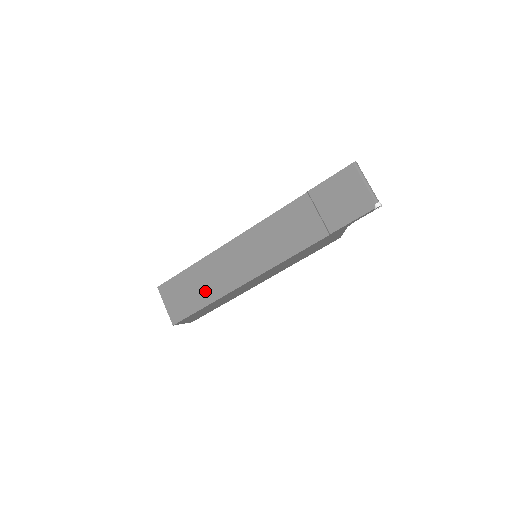
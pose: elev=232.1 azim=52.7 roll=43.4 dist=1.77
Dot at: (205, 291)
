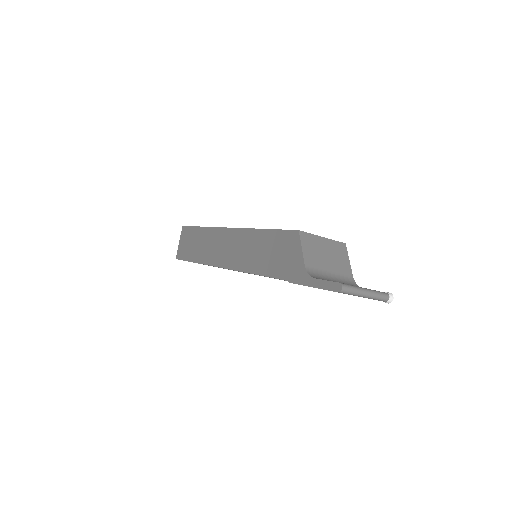
Dot at: occluded
